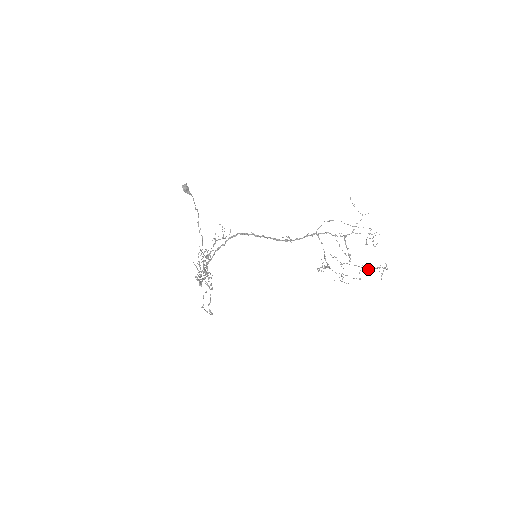
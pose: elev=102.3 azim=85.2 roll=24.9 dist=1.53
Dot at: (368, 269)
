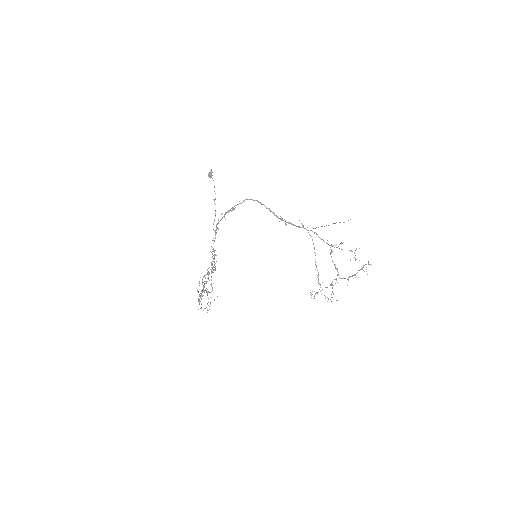
Dot at: (354, 274)
